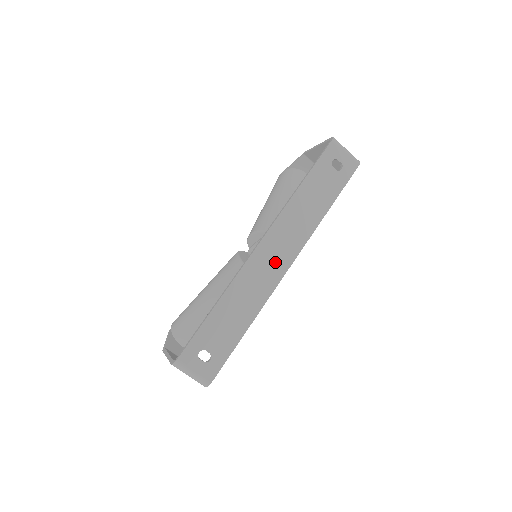
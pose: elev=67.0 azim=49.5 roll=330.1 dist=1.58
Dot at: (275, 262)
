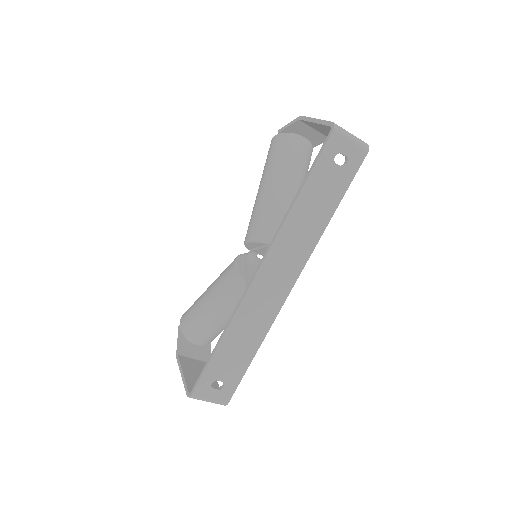
Dot at: (277, 285)
